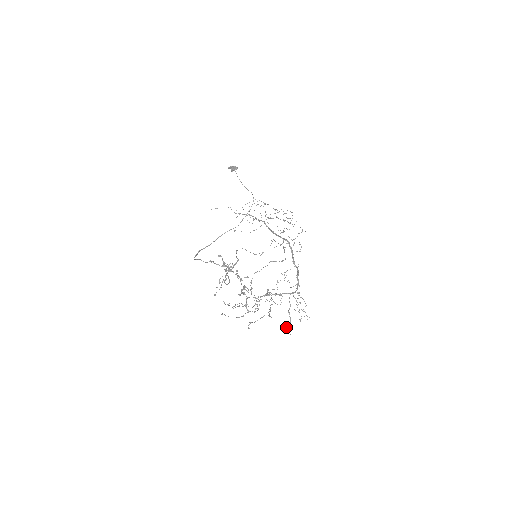
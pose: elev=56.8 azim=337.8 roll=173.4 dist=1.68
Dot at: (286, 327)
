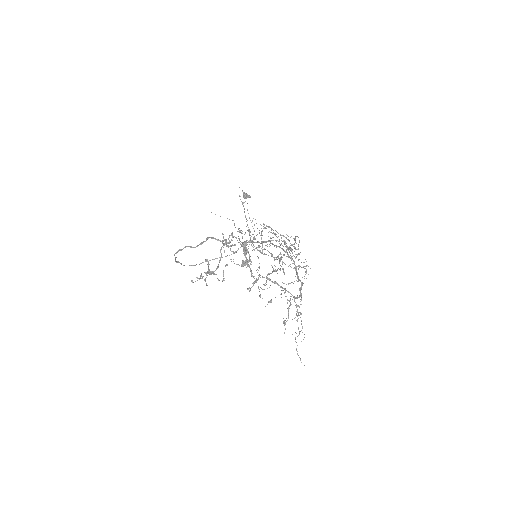
Dot at: (283, 318)
